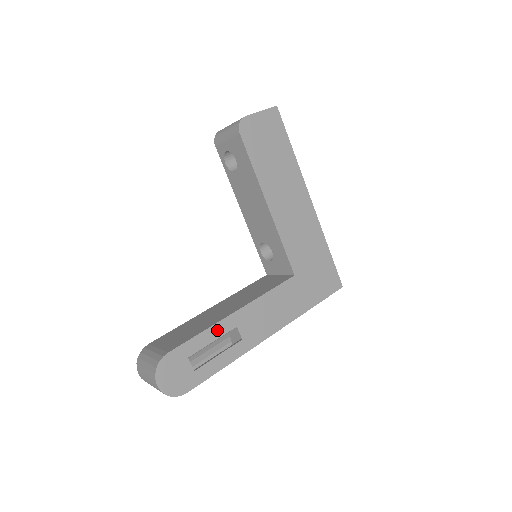
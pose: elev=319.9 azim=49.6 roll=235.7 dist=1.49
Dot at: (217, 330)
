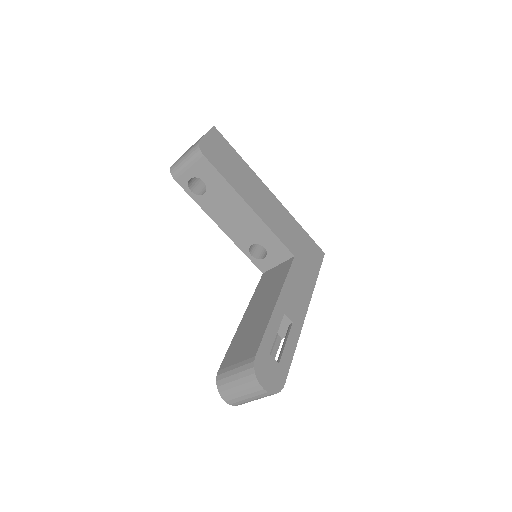
Dot at: (274, 322)
